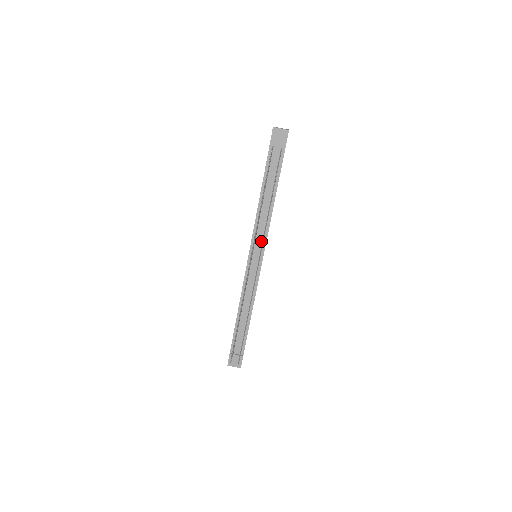
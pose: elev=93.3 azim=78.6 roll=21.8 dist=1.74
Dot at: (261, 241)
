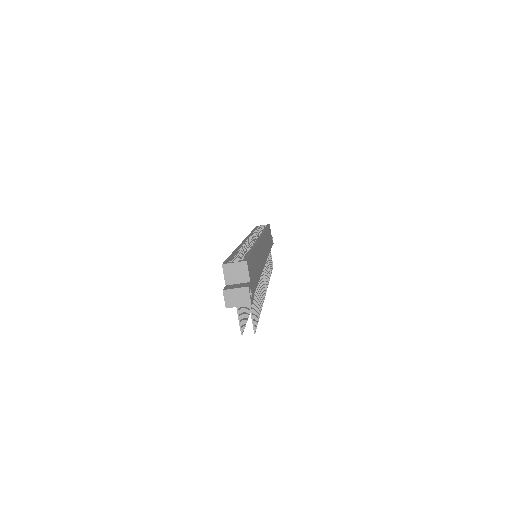
Dot at: occluded
